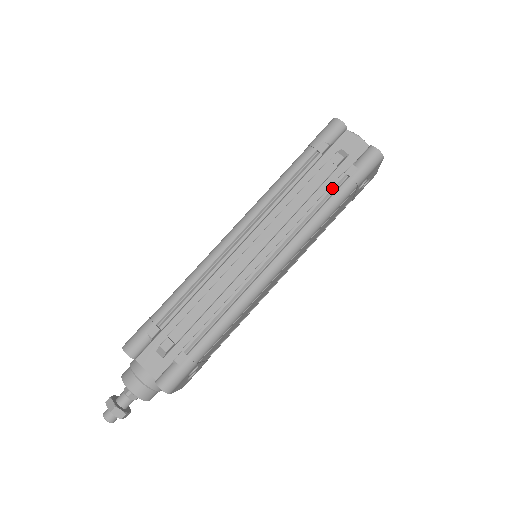
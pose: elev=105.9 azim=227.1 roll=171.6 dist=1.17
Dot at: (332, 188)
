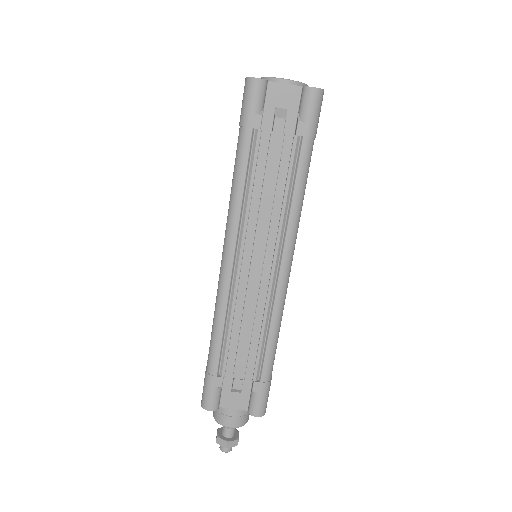
Dot at: (293, 159)
